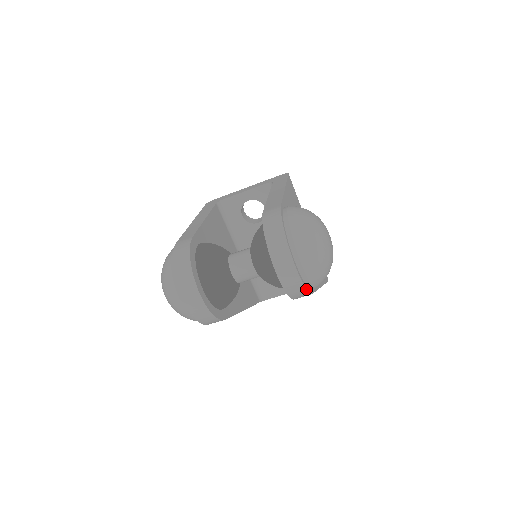
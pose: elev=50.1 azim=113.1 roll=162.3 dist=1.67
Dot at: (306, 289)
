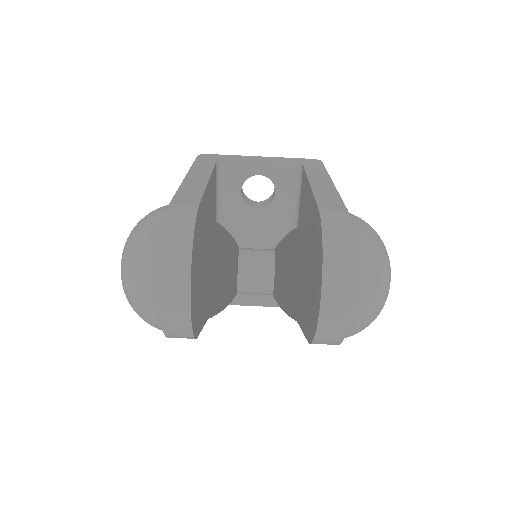
Dot at: (342, 340)
